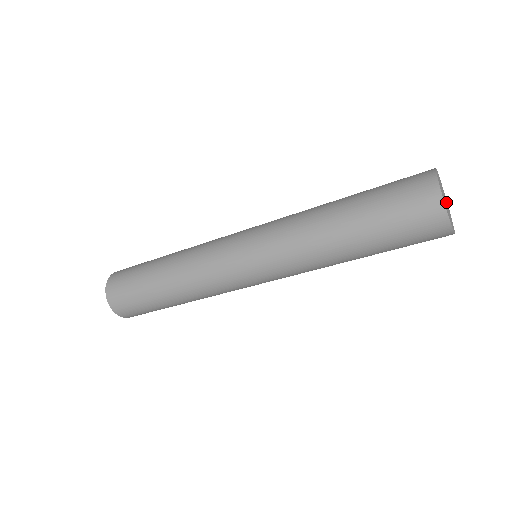
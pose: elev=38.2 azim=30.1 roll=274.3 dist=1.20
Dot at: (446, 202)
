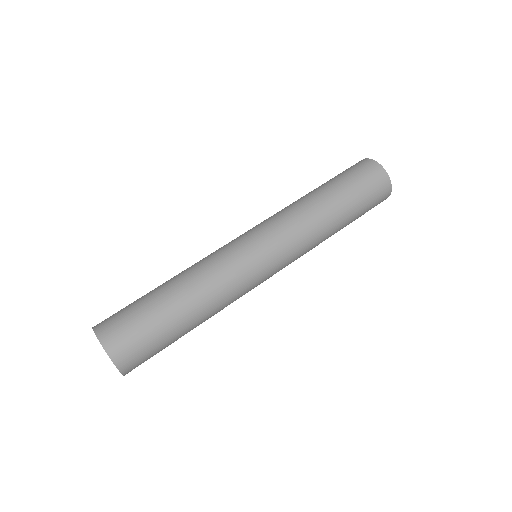
Dot at: occluded
